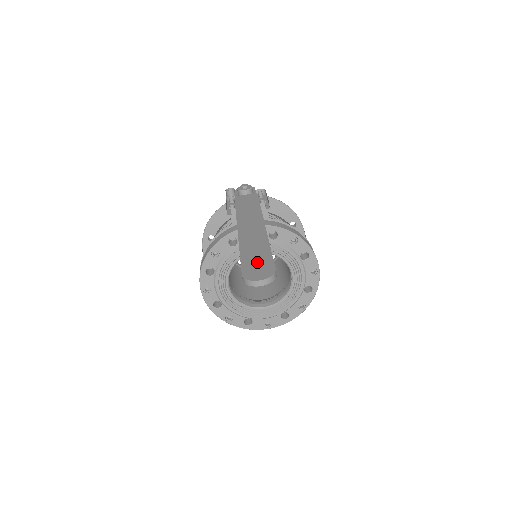
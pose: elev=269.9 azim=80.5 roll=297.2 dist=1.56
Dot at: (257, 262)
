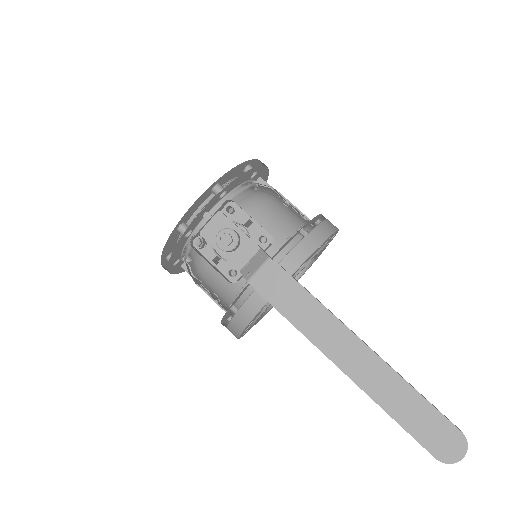
Dot at: (431, 429)
